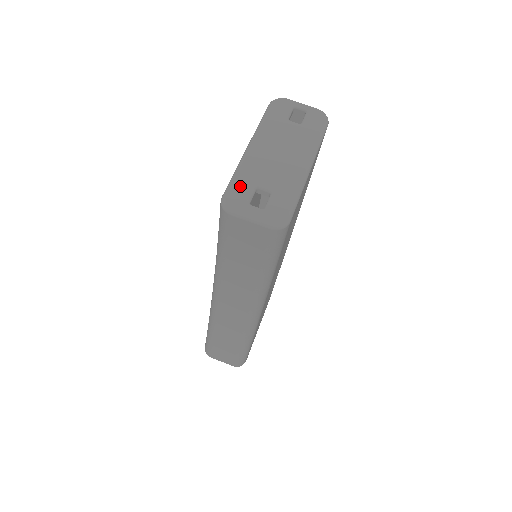
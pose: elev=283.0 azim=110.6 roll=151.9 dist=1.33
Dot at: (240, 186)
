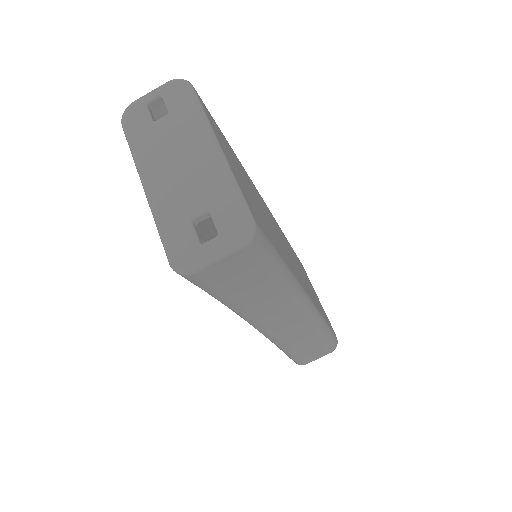
Dot at: (175, 236)
